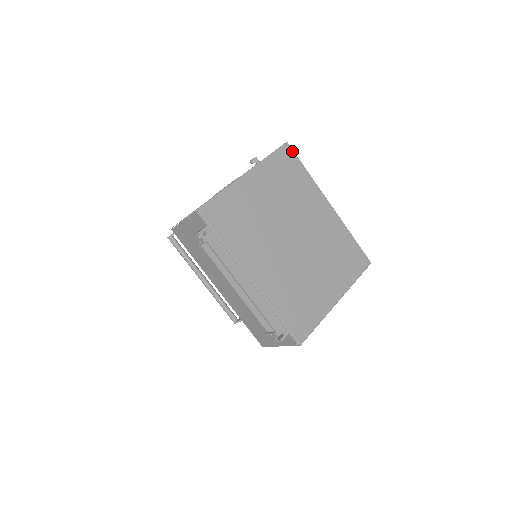
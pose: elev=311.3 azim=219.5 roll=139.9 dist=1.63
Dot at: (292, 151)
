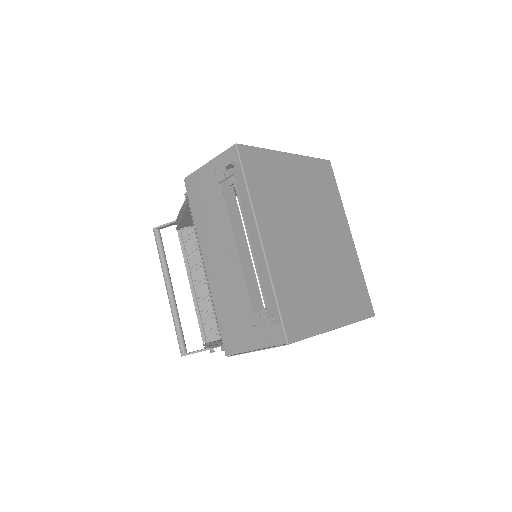
Dot at: (332, 170)
